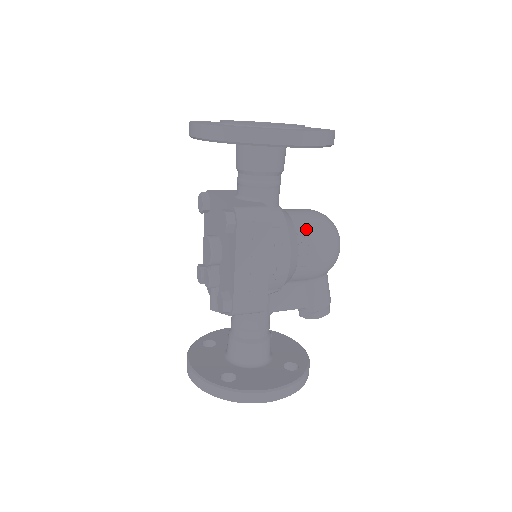
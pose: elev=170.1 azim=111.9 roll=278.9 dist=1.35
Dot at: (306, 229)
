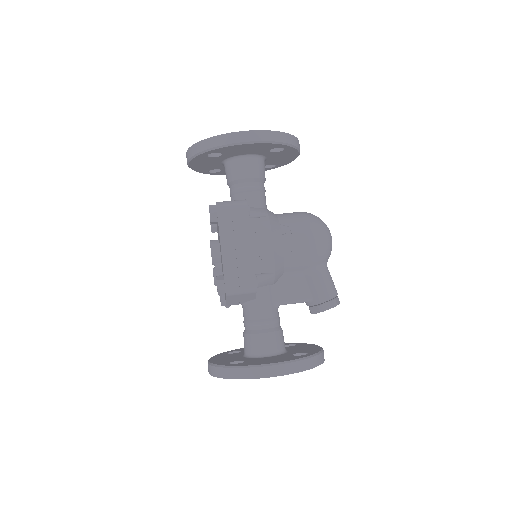
Dot at: (289, 221)
